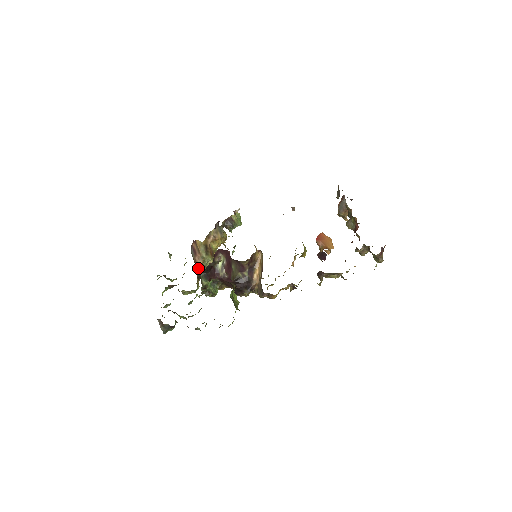
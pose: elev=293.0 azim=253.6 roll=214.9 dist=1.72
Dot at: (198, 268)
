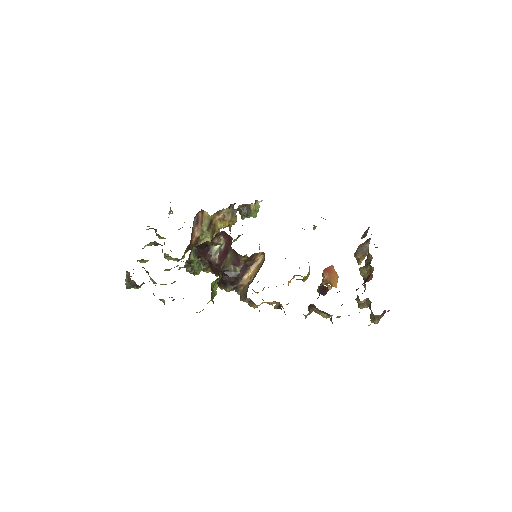
Dot at: (192, 239)
